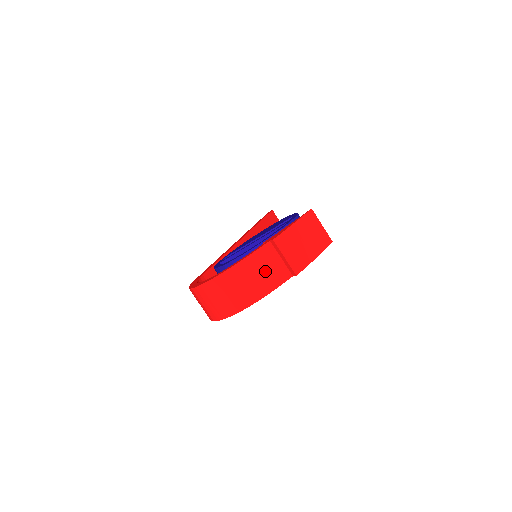
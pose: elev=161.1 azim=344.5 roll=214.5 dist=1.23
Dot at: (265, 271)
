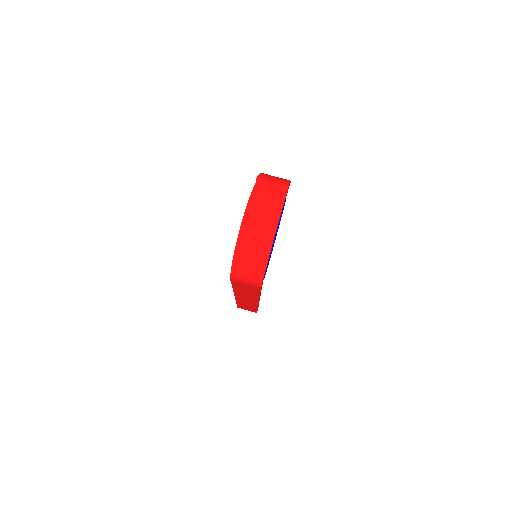
Dot at: (269, 195)
